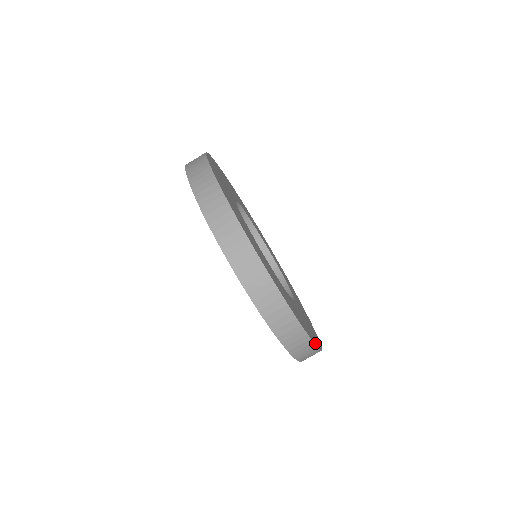
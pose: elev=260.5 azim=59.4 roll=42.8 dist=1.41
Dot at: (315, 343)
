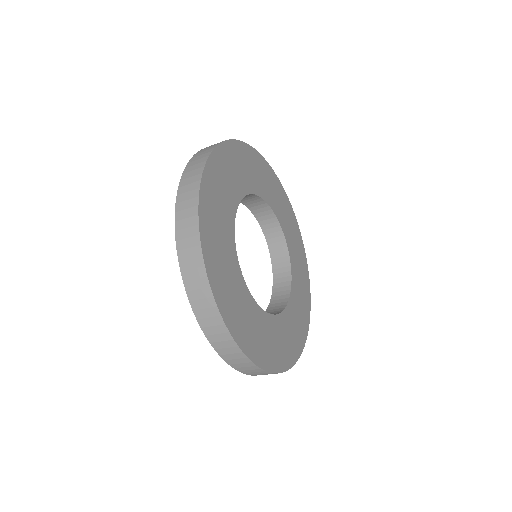
Dot at: (268, 368)
